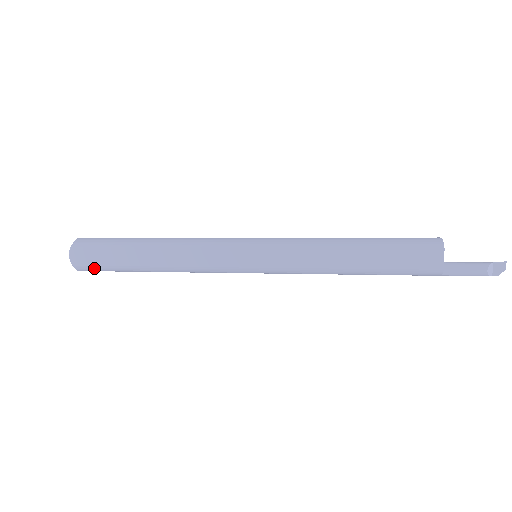
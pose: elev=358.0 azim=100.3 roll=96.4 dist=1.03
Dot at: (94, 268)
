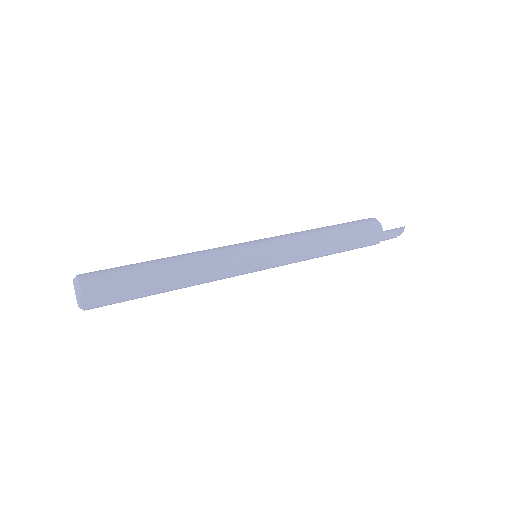
Dot at: occluded
